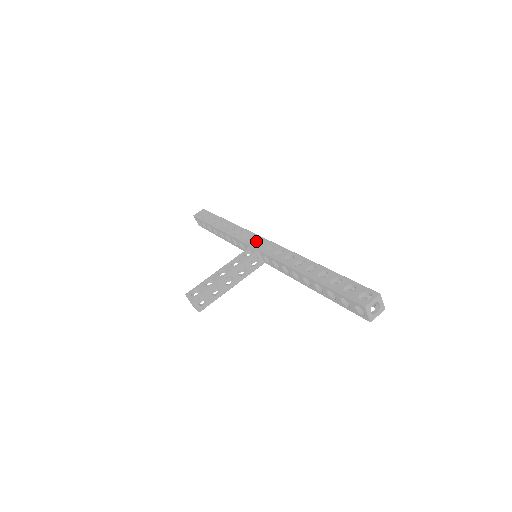
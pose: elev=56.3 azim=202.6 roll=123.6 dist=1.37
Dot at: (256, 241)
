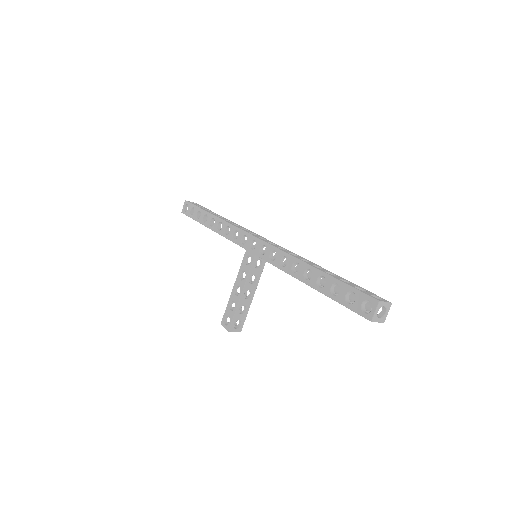
Dot at: (248, 242)
